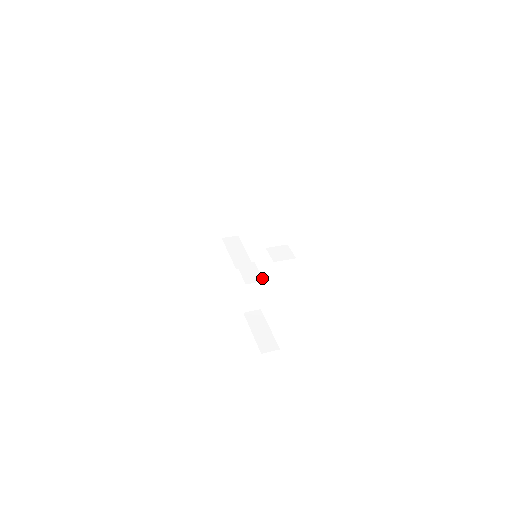
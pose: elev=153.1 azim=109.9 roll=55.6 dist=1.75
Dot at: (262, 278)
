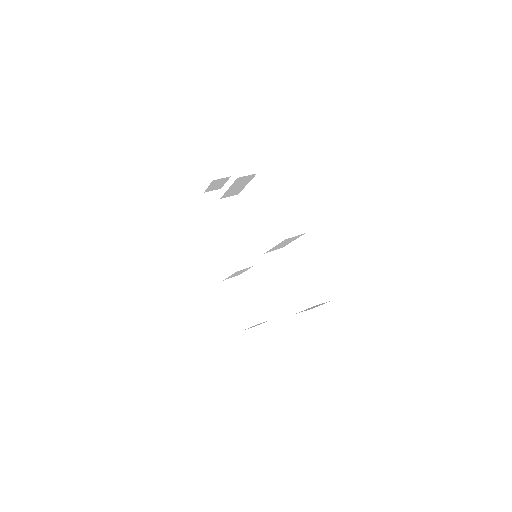
Dot at: (252, 262)
